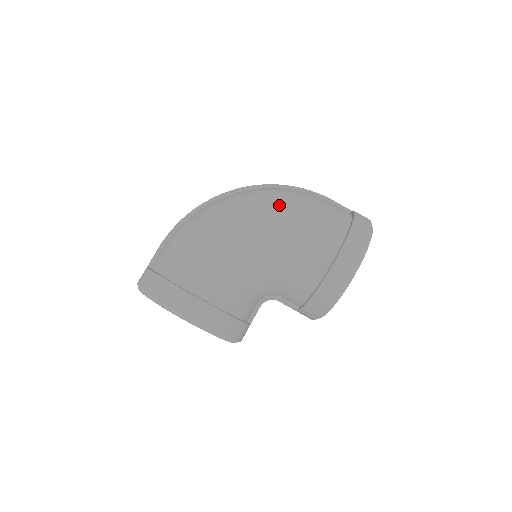
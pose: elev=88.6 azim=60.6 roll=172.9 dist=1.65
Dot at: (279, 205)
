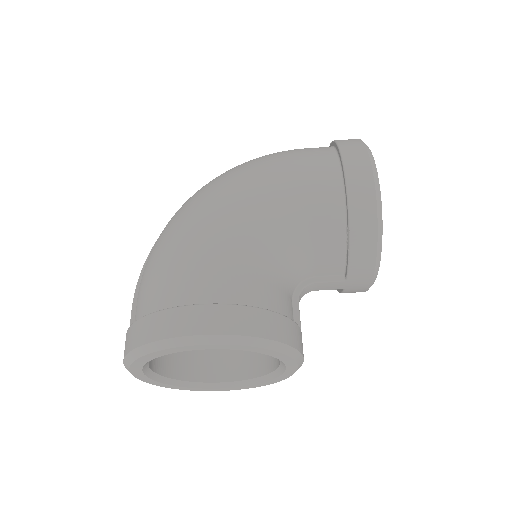
Dot at: (243, 167)
